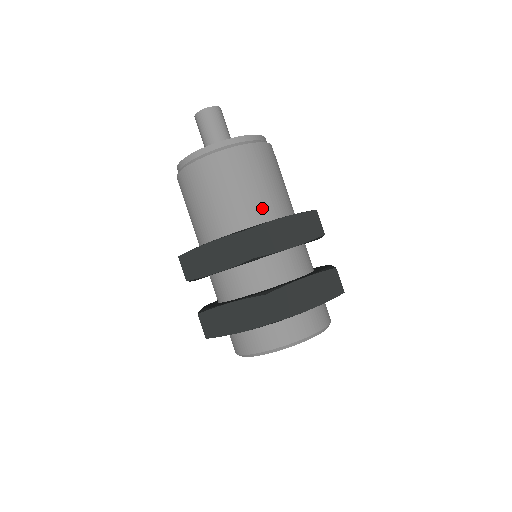
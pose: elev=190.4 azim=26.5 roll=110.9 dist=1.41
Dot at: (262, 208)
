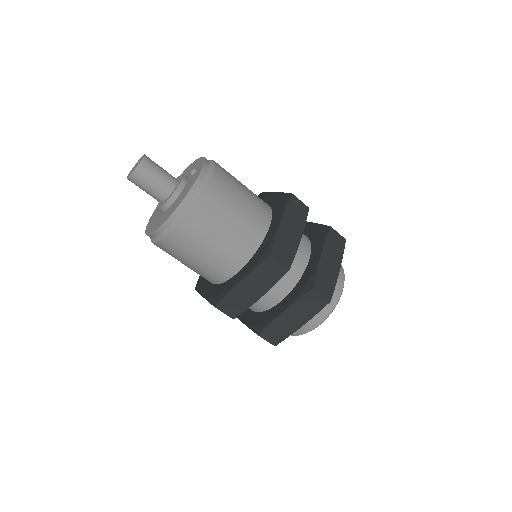
Dot at: (224, 266)
